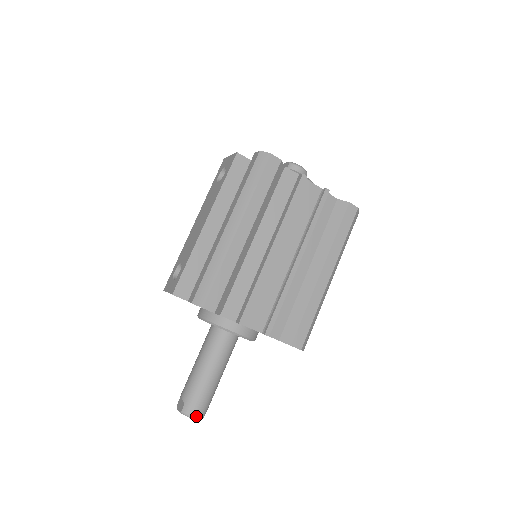
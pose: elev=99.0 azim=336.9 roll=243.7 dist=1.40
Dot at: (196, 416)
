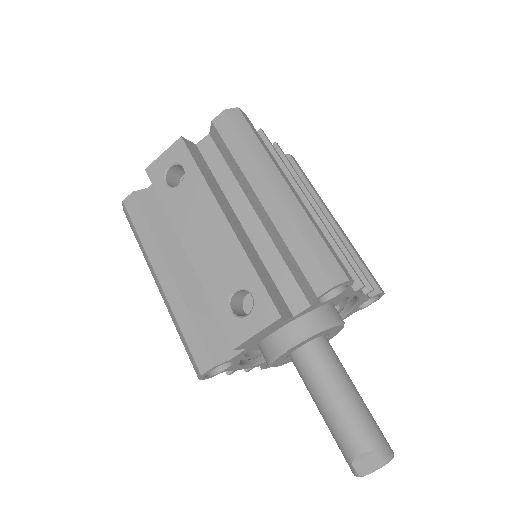
Dot at: (392, 452)
